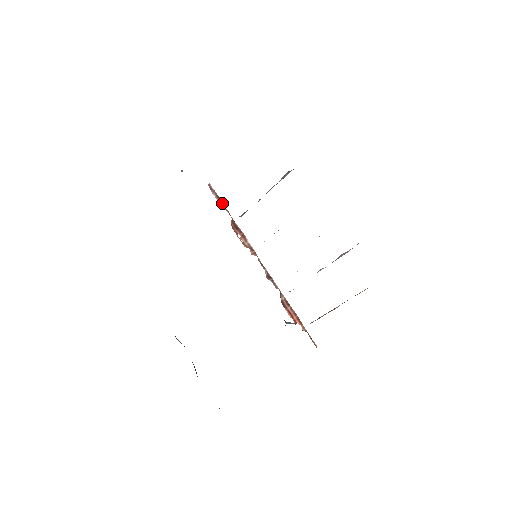
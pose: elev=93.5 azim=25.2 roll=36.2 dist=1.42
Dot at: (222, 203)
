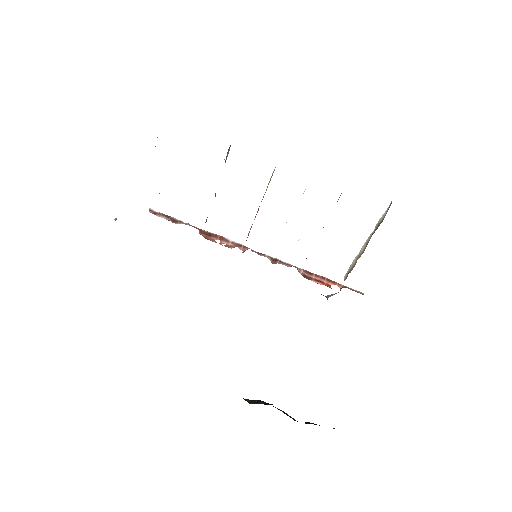
Dot at: (177, 220)
